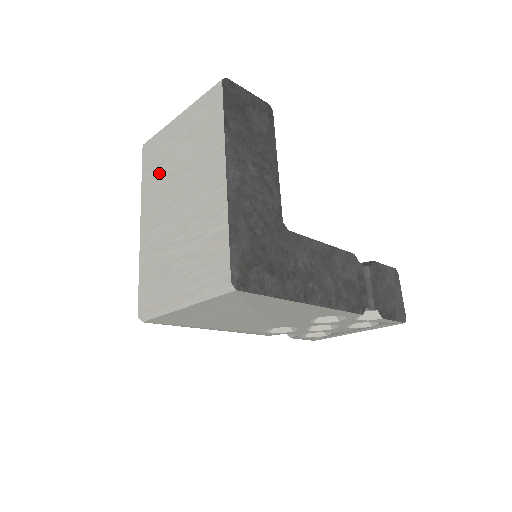
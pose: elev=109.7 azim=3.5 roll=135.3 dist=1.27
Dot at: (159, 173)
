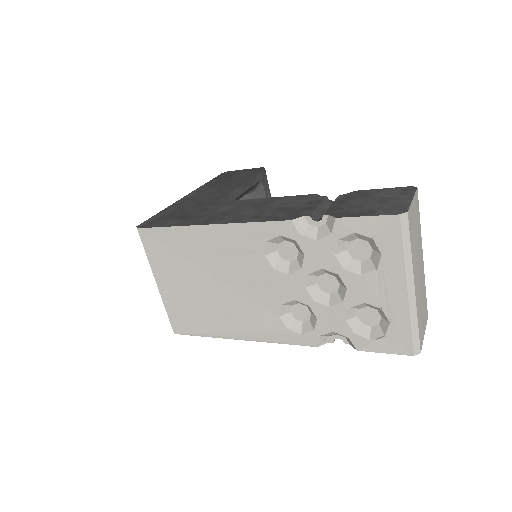
Dot at: occluded
